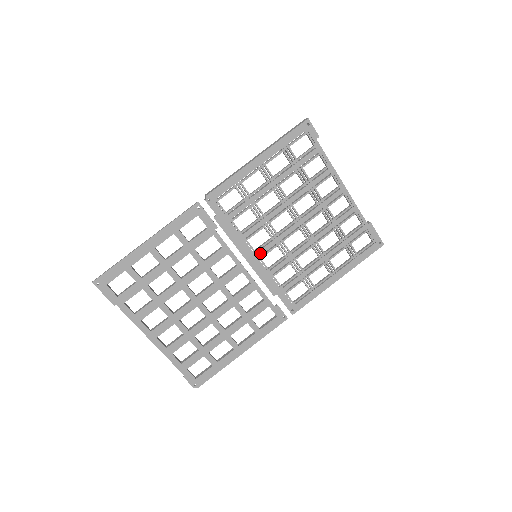
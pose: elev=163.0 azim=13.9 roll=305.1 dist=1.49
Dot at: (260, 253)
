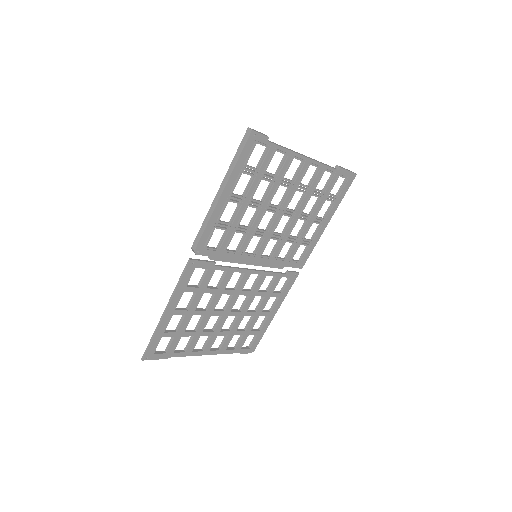
Dot at: (259, 253)
